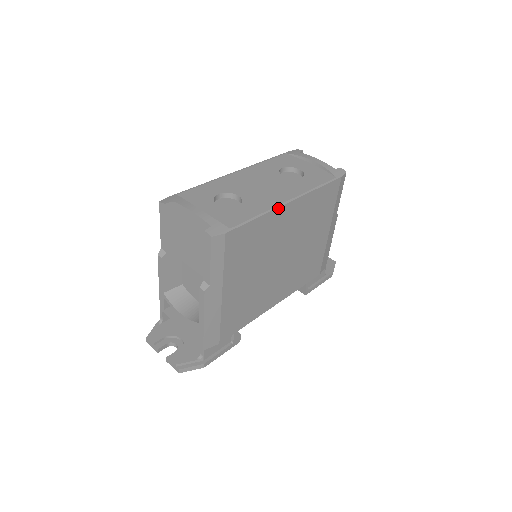
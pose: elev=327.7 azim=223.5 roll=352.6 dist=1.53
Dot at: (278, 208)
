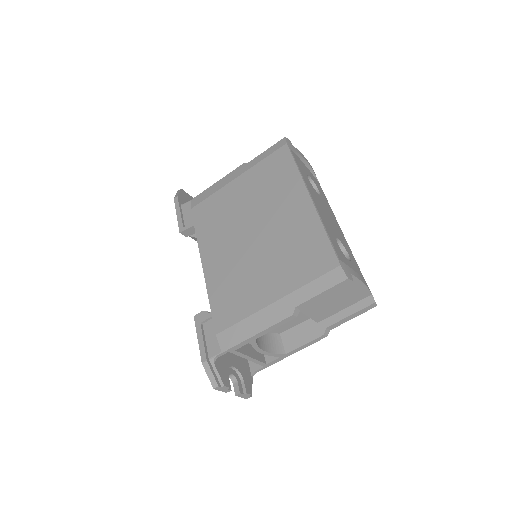
Dot at: occluded
